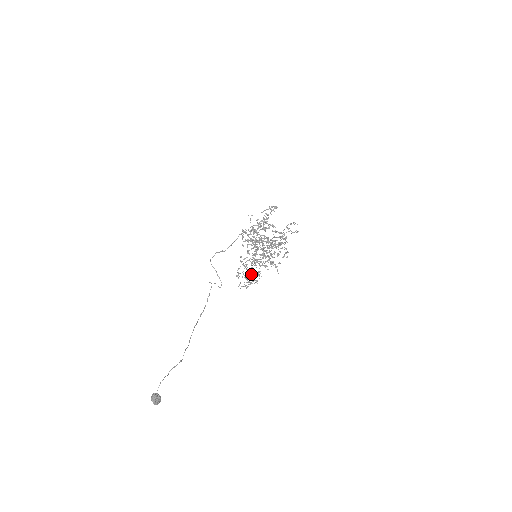
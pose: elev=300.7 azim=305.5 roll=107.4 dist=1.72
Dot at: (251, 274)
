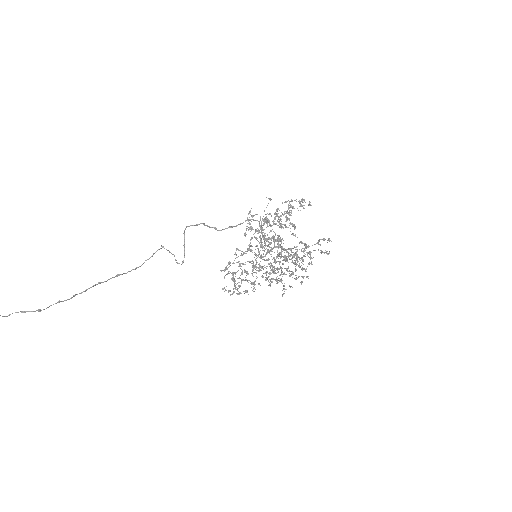
Dot at: (244, 280)
